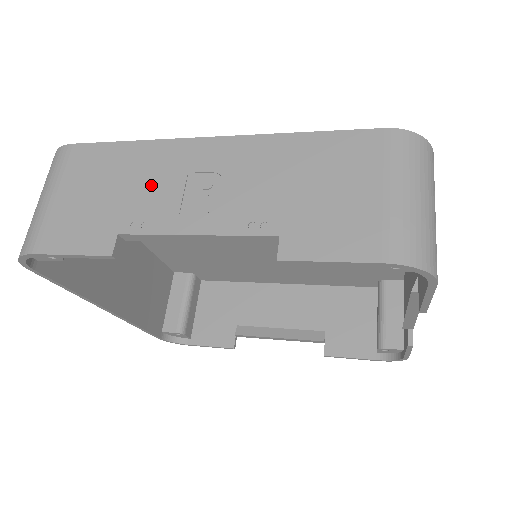
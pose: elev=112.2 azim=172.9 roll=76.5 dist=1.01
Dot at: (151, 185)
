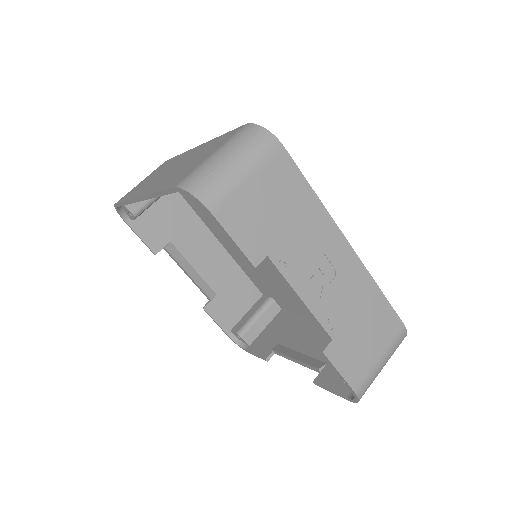
Dot at: (304, 240)
